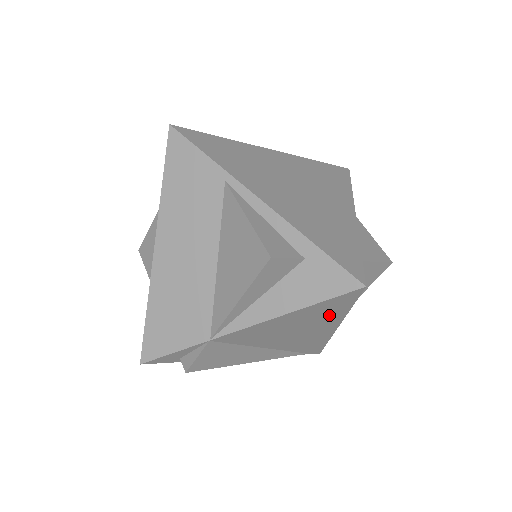
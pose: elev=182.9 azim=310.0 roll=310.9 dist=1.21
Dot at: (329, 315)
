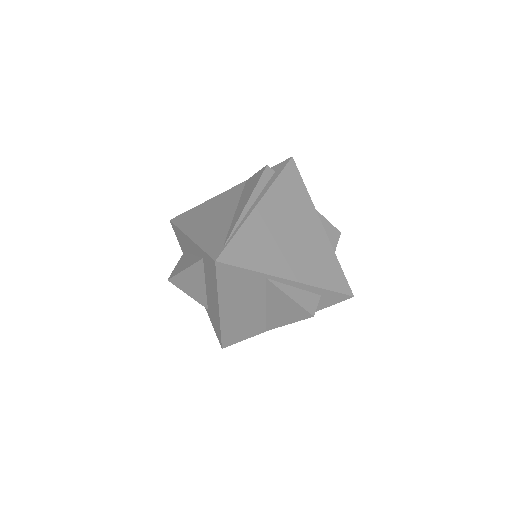
Dot at: occluded
